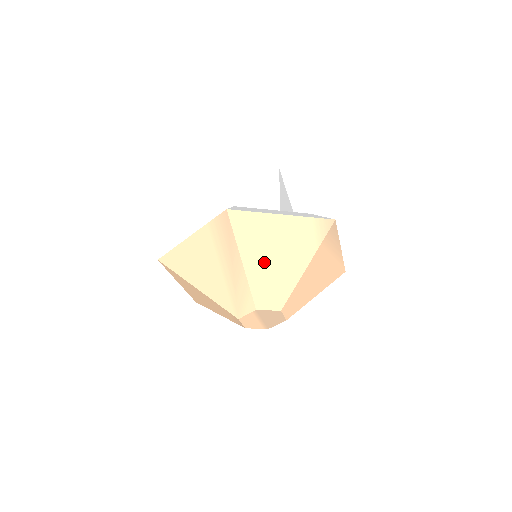
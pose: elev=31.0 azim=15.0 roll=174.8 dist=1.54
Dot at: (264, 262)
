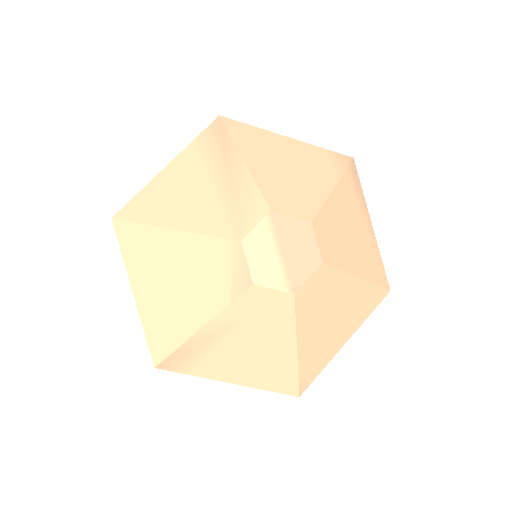
Dot at: (273, 167)
